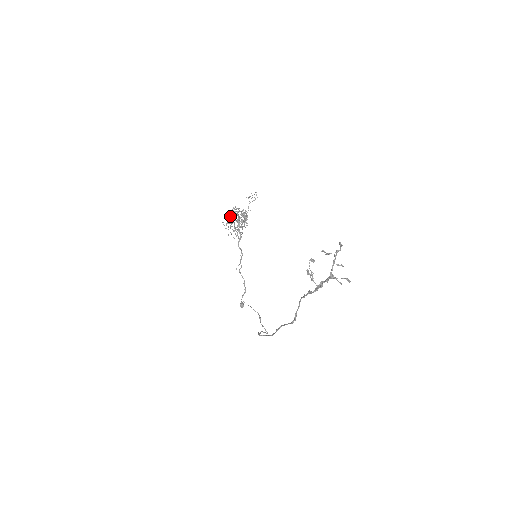
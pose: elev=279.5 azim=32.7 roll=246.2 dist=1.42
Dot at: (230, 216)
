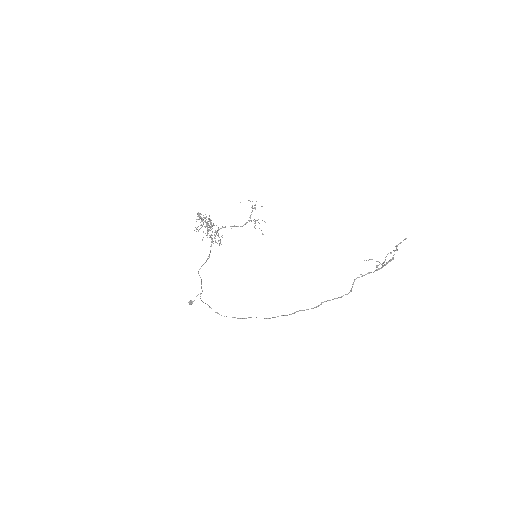
Dot at: (213, 225)
